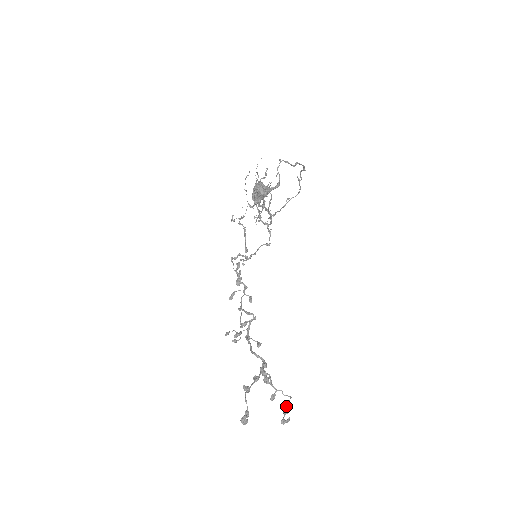
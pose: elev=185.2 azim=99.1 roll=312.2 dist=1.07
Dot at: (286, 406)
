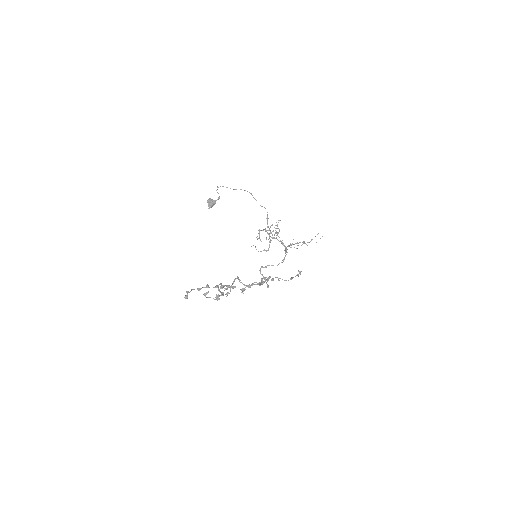
Dot at: occluded
